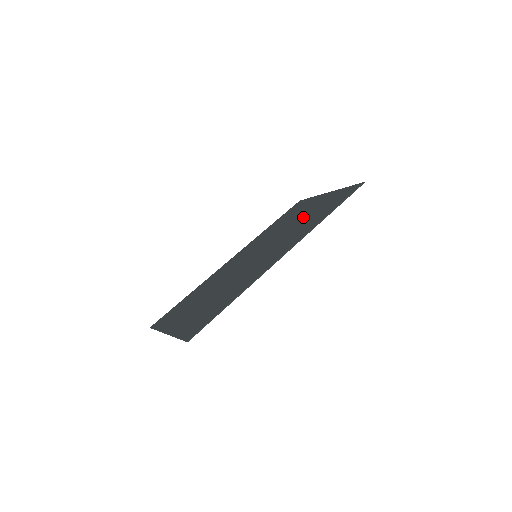
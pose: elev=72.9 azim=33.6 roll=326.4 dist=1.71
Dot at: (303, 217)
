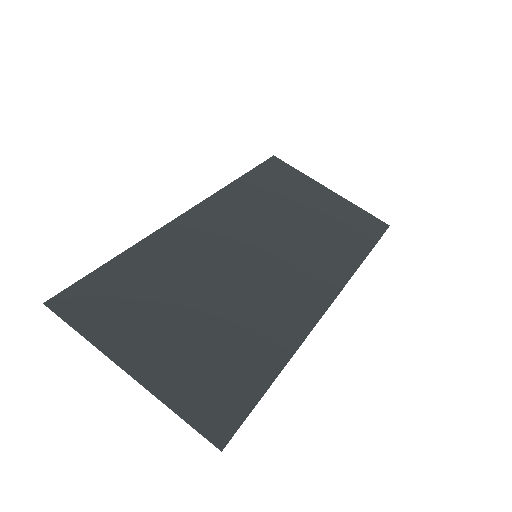
Dot at: (312, 221)
